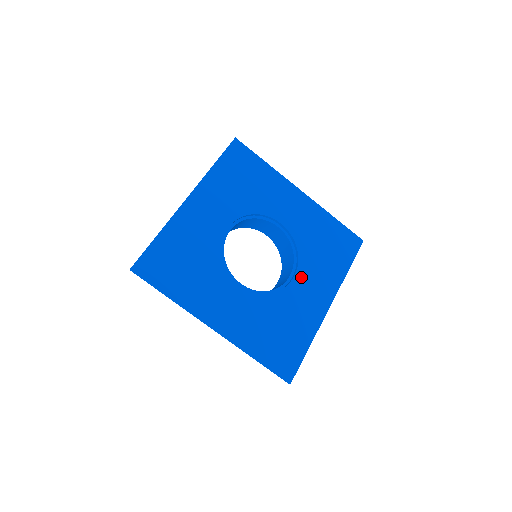
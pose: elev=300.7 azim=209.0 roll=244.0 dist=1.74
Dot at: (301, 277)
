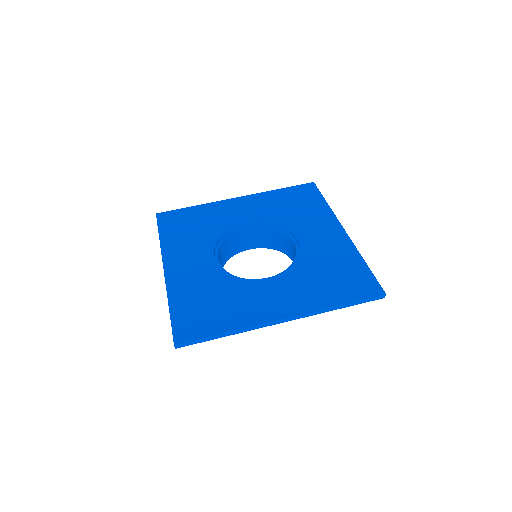
Dot at: (276, 281)
